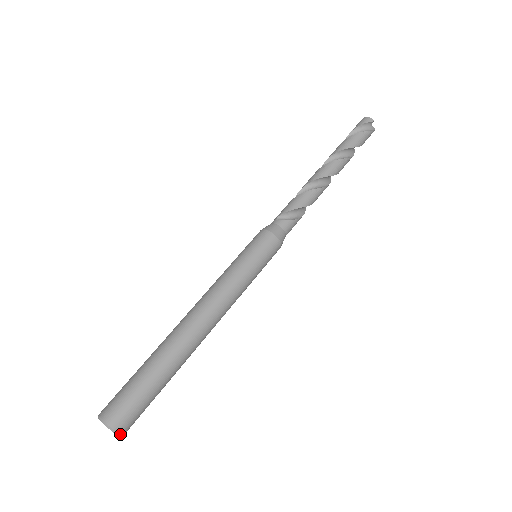
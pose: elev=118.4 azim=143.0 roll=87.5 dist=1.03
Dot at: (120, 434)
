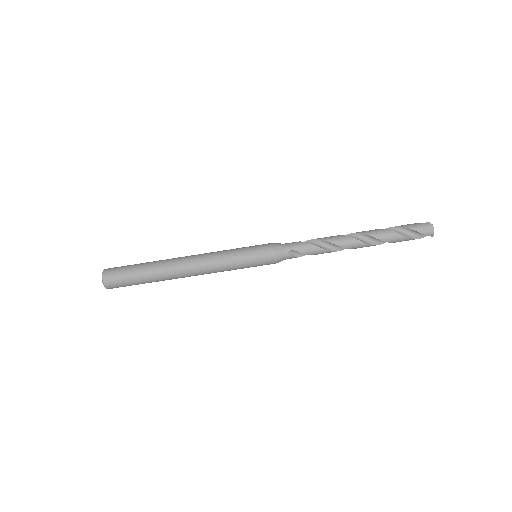
Dot at: occluded
